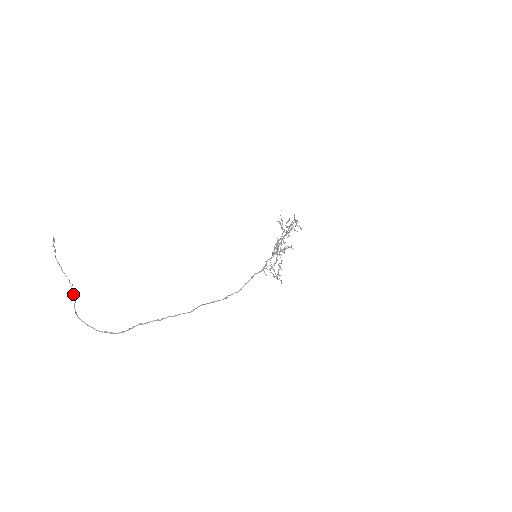
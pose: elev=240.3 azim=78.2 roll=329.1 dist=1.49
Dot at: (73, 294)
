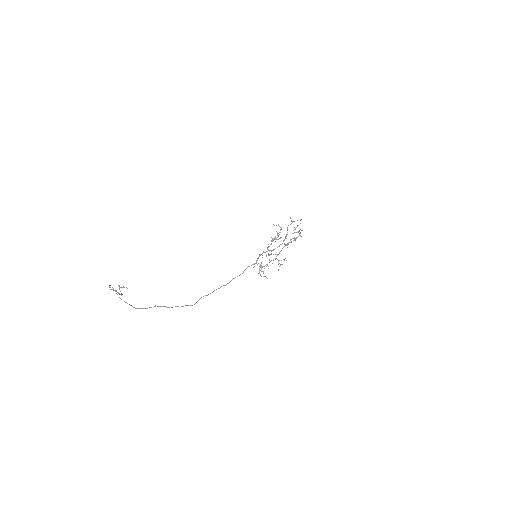
Dot at: (118, 292)
